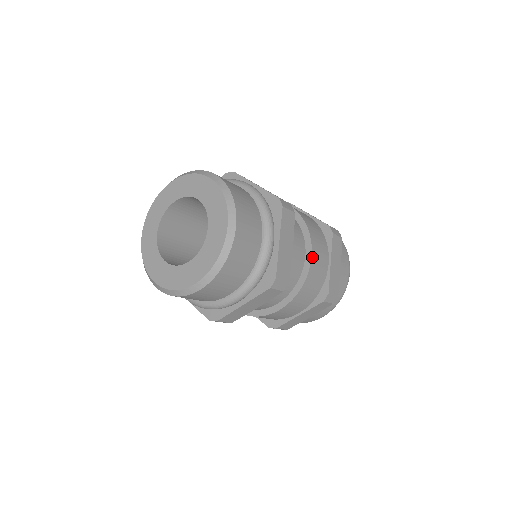
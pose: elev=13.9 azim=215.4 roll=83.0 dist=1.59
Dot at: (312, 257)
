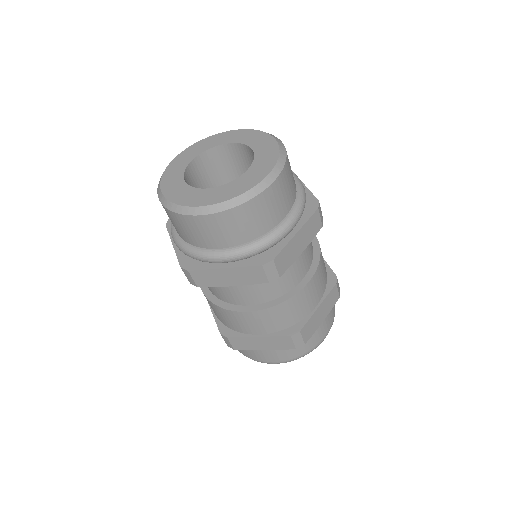
Dot at: occluded
